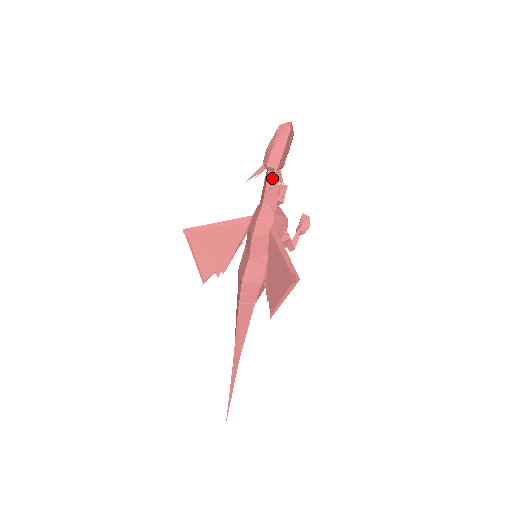
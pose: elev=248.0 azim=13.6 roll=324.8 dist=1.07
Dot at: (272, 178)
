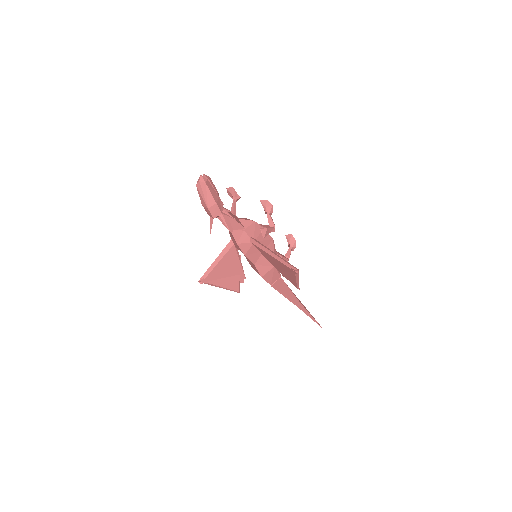
Dot at: occluded
